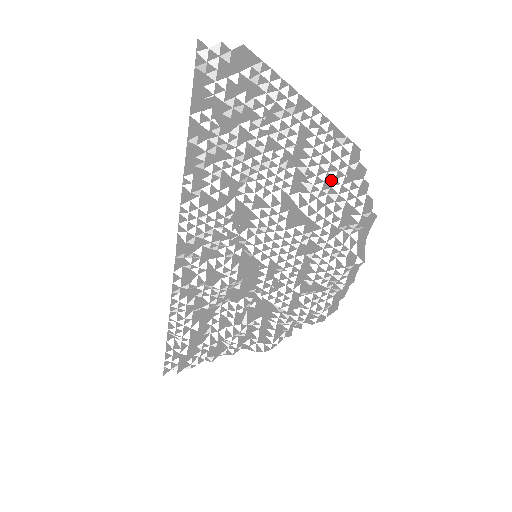
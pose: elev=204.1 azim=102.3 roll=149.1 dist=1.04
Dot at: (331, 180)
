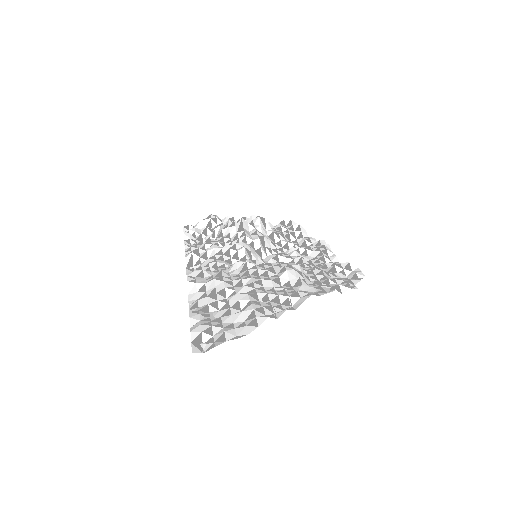
Dot at: (325, 282)
